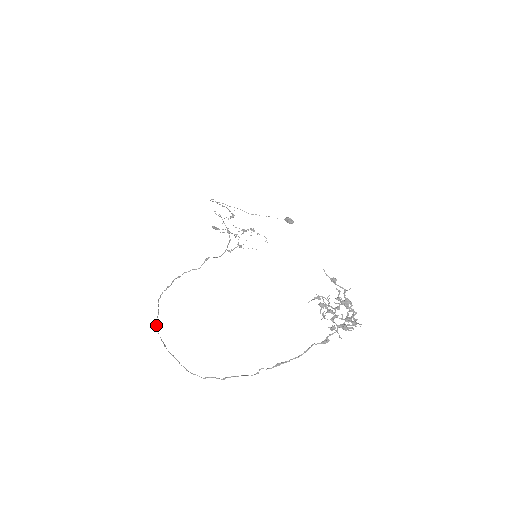
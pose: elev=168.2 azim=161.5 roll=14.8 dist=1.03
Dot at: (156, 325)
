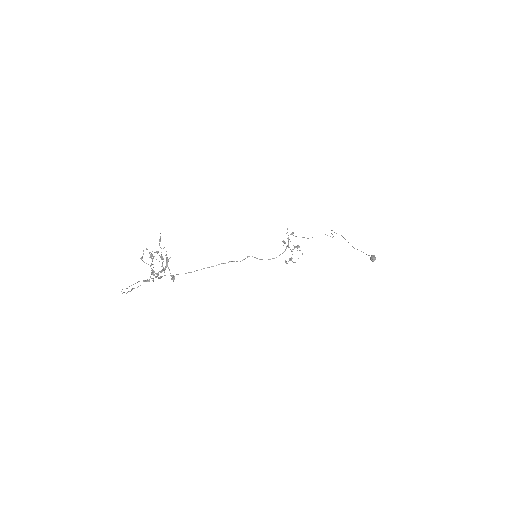
Dot at: (165, 275)
